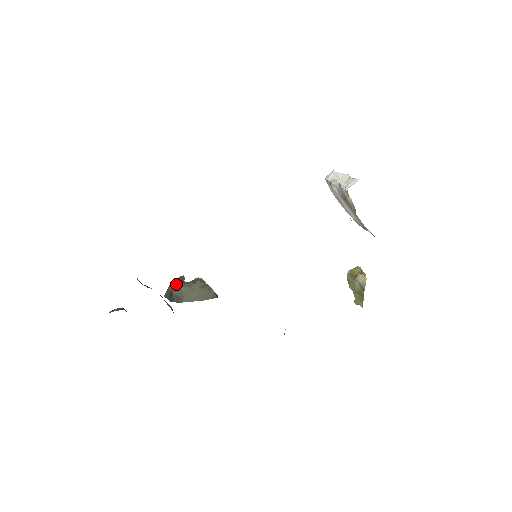
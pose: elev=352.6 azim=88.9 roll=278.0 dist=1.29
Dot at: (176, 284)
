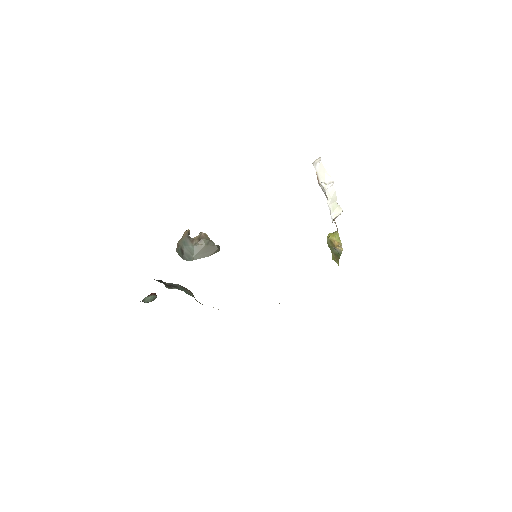
Dot at: (184, 241)
